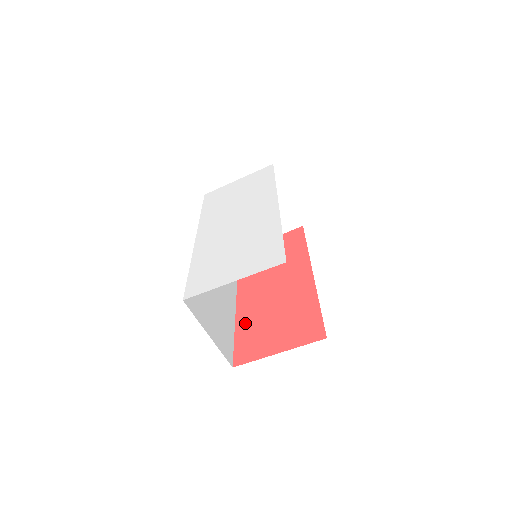
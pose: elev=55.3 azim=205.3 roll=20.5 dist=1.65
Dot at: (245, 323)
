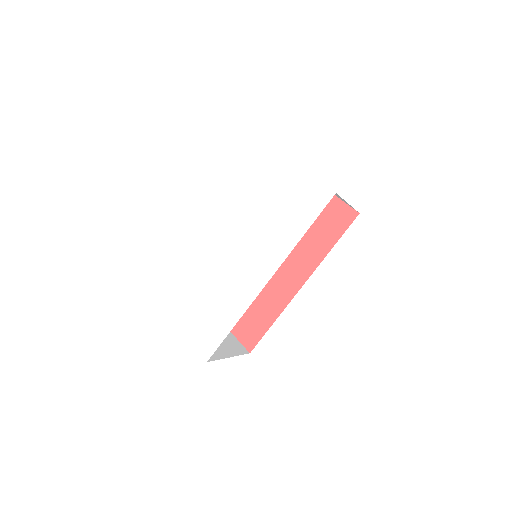
Dot at: occluded
